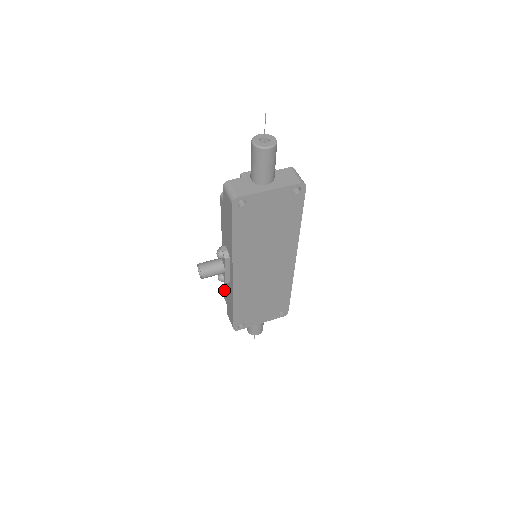
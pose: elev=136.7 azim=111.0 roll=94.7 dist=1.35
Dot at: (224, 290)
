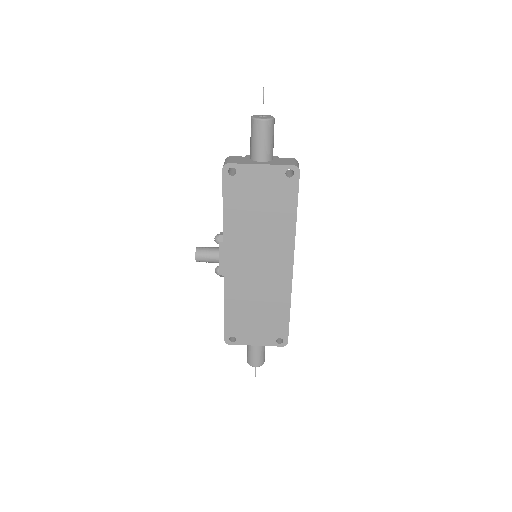
Dot at: occluded
